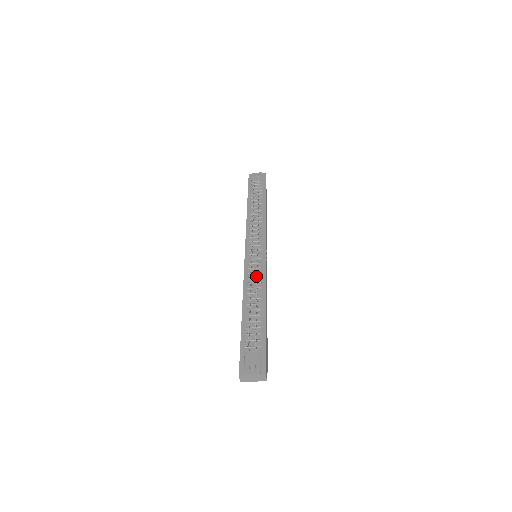
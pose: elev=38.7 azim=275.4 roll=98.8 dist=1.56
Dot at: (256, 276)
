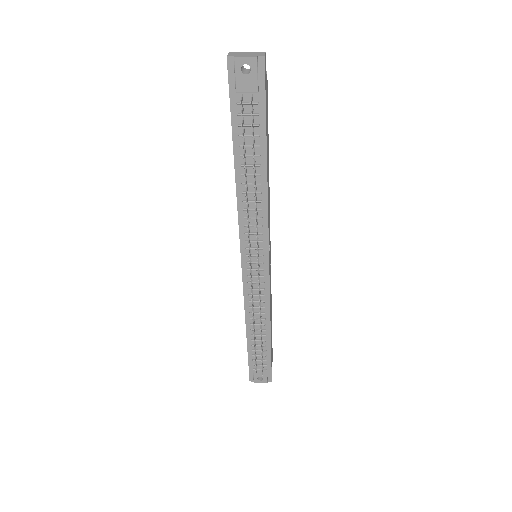
Dot at: (258, 299)
